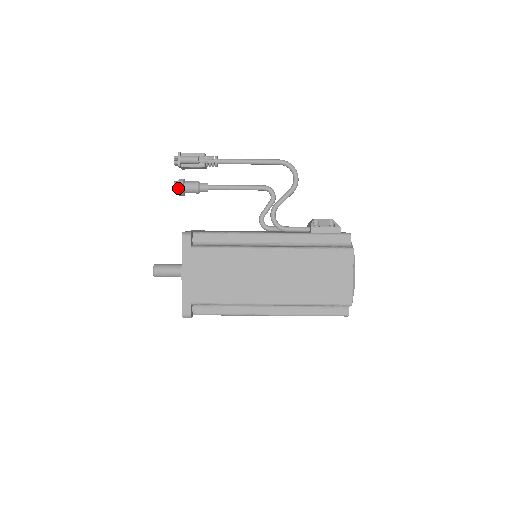
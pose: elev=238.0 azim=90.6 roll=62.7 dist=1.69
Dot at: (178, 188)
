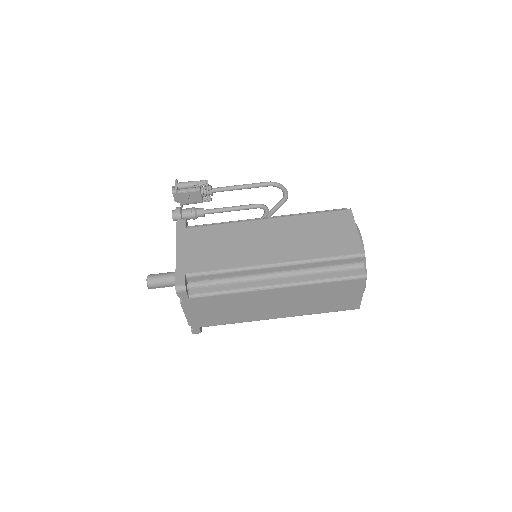
Dot at: (176, 211)
